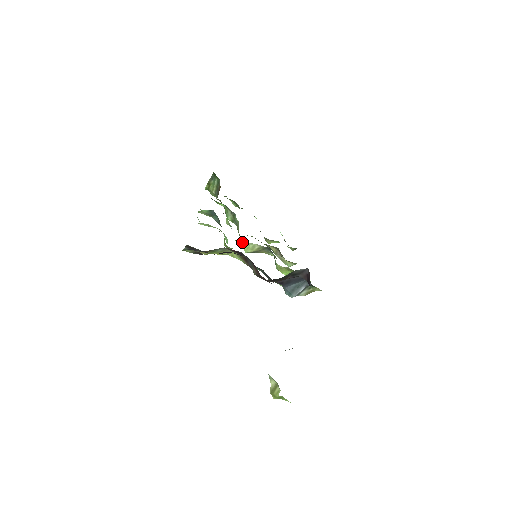
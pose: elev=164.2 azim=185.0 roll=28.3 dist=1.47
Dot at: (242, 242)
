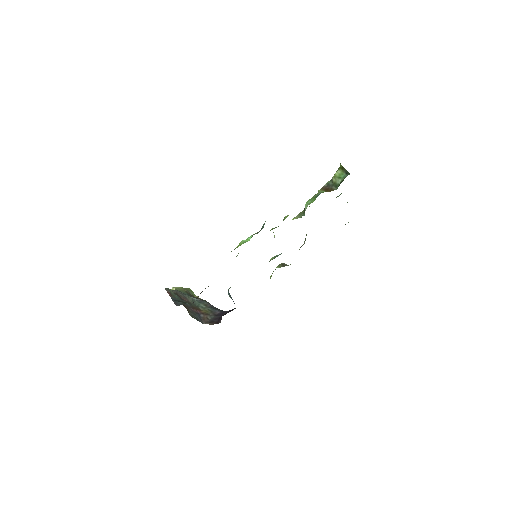
Dot at: occluded
